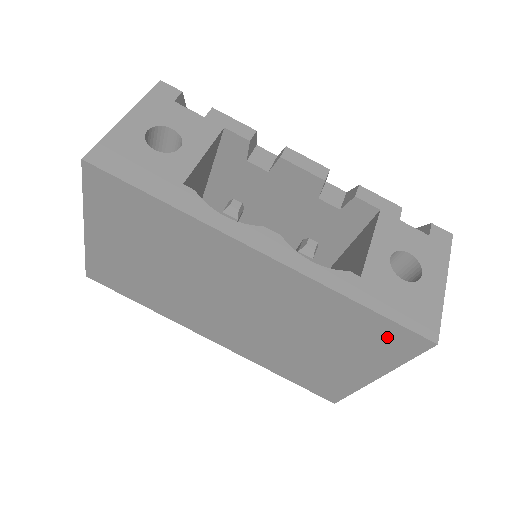
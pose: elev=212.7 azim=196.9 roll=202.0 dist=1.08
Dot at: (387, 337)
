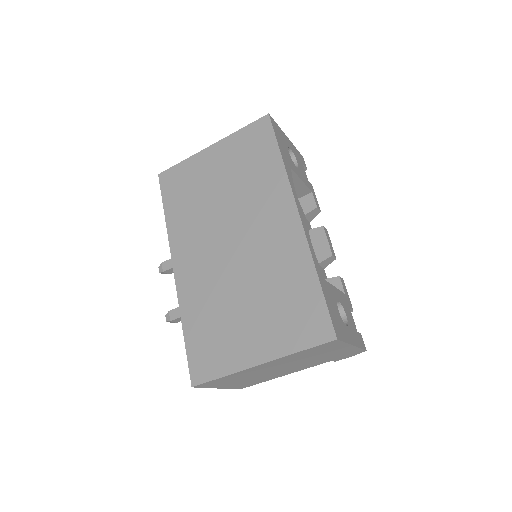
Dot at: (309, 318)
